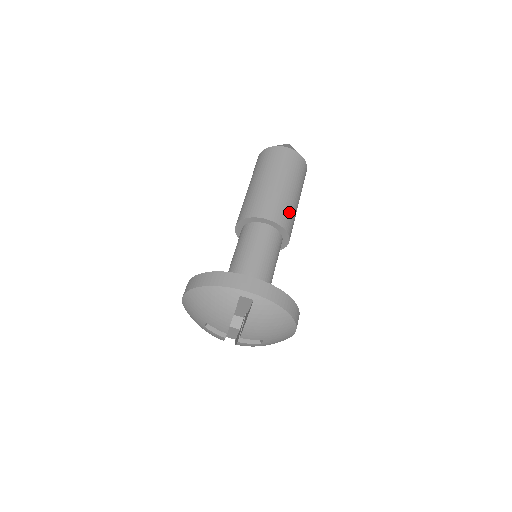
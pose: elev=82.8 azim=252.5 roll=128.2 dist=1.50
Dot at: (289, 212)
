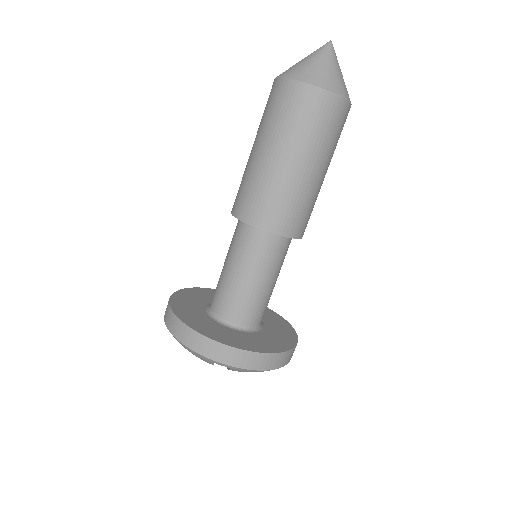
Dot at: (303, 209)
